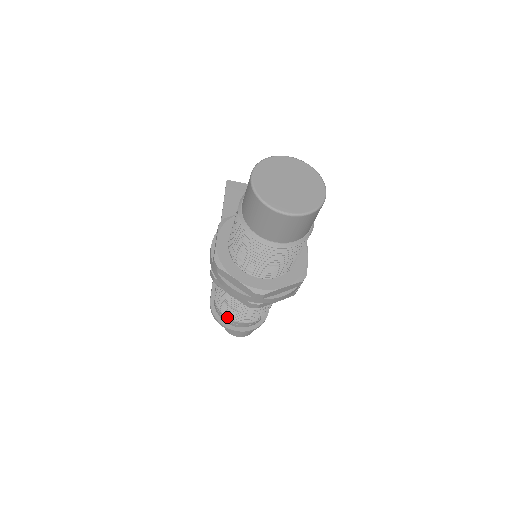
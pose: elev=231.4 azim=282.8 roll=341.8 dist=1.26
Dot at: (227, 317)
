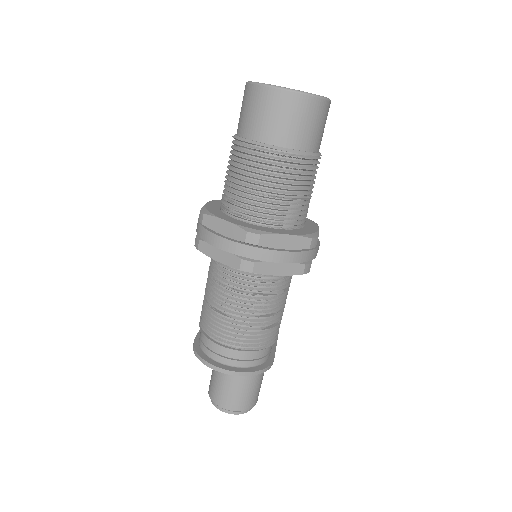
Dot at: (213, 340)
